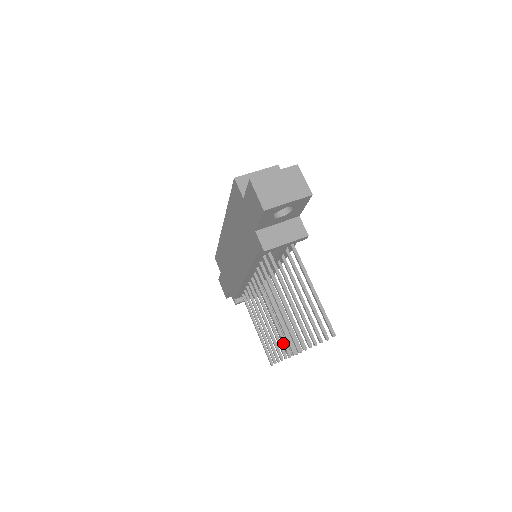
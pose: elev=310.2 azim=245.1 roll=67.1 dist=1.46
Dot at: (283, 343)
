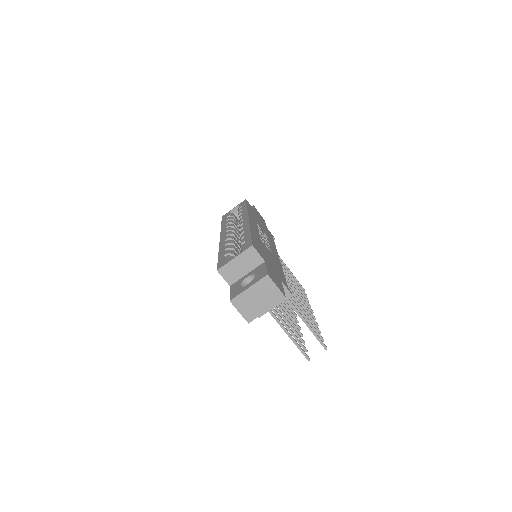
Dot at: (293, 322)
